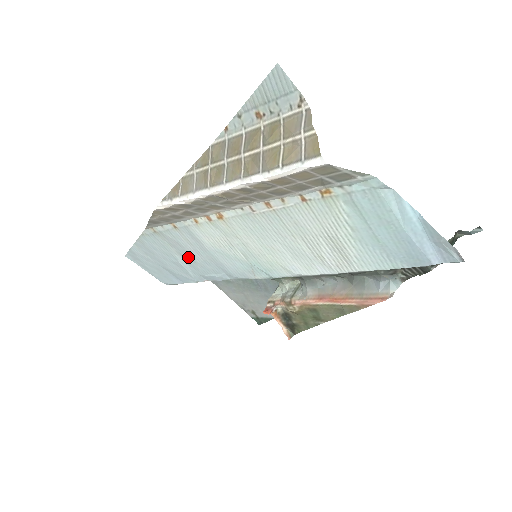
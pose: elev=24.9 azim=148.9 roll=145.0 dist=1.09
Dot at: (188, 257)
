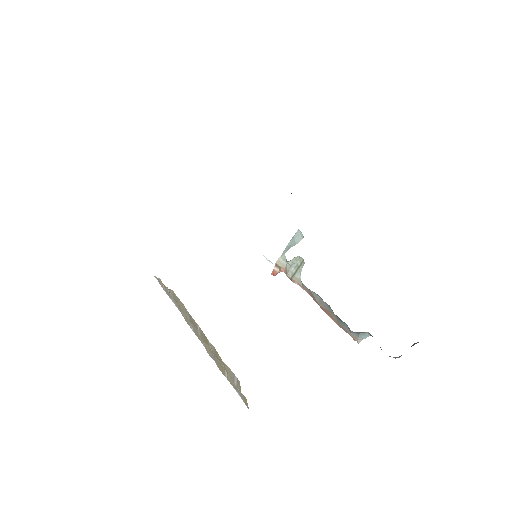
Dot at: occluded
